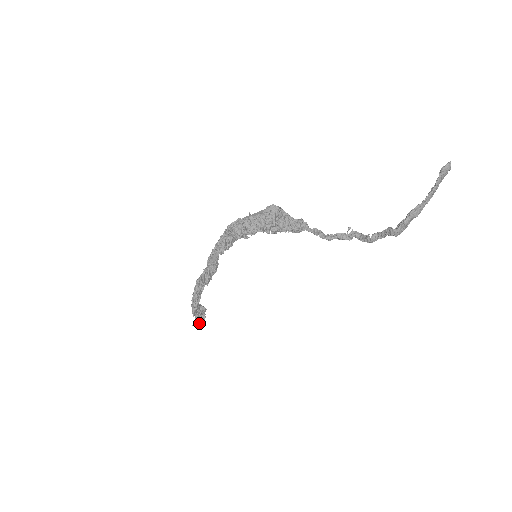
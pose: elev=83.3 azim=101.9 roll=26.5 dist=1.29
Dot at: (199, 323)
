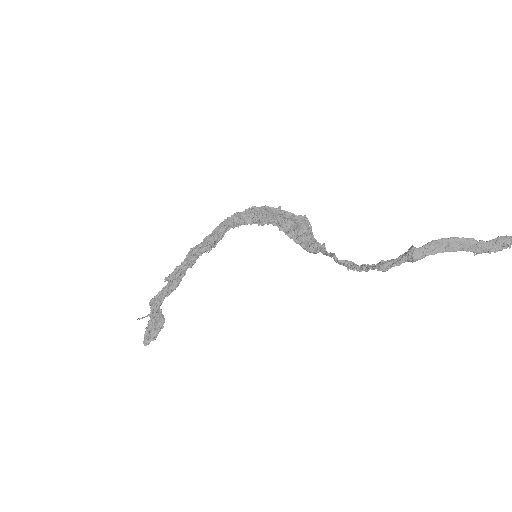
Dot at: (145, 336)
